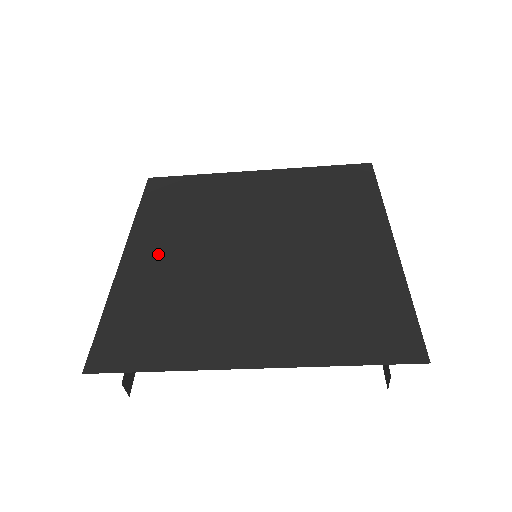
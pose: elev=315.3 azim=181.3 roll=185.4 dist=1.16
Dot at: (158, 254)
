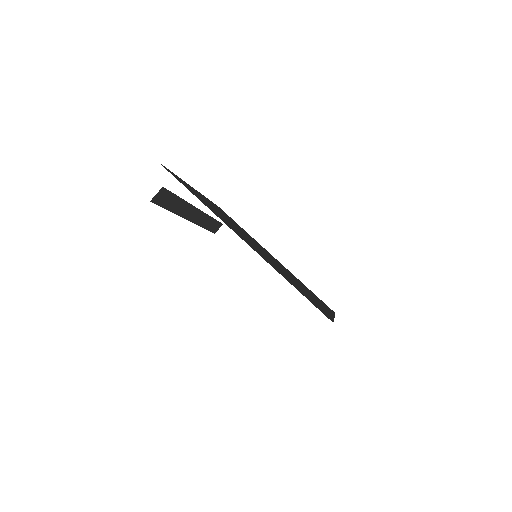
Dot at: (212, 205)
